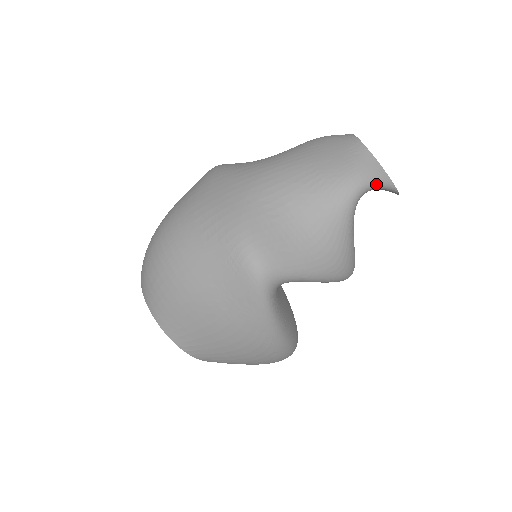
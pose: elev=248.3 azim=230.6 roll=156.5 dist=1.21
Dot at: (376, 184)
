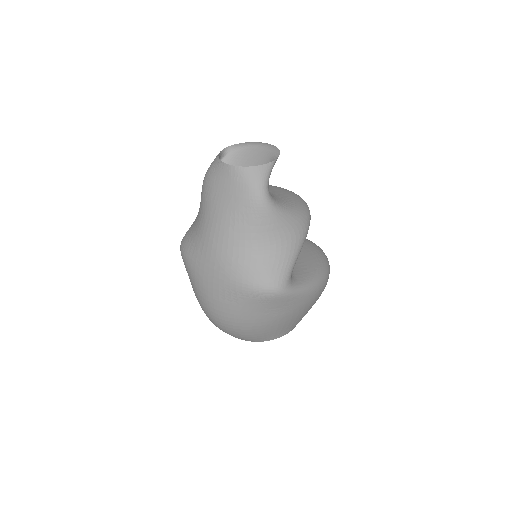
Dot at: (267, 178)
